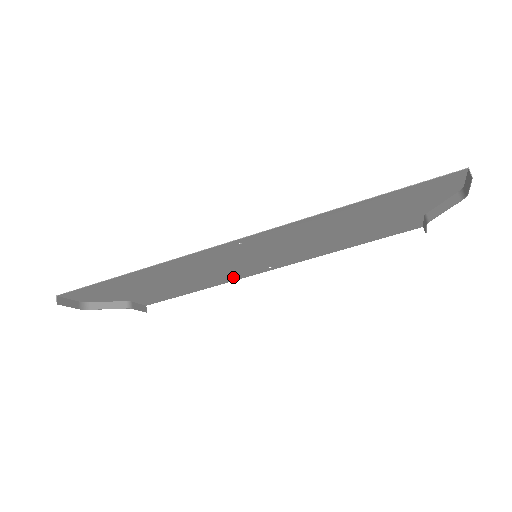
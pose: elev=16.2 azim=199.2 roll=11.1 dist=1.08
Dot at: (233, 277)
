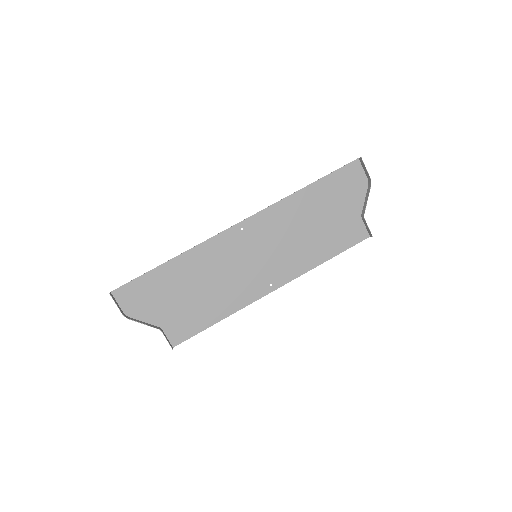
Dot at: (244, 298)
